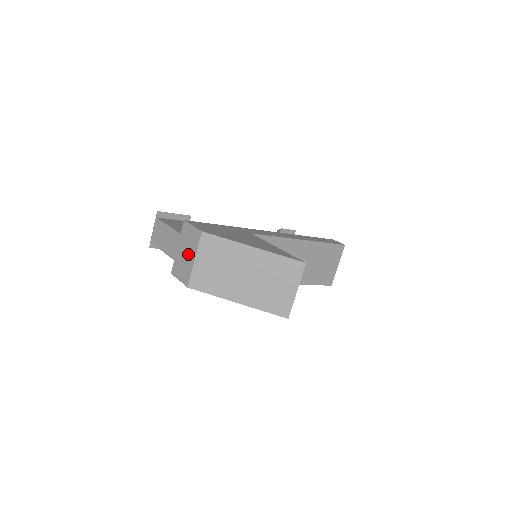
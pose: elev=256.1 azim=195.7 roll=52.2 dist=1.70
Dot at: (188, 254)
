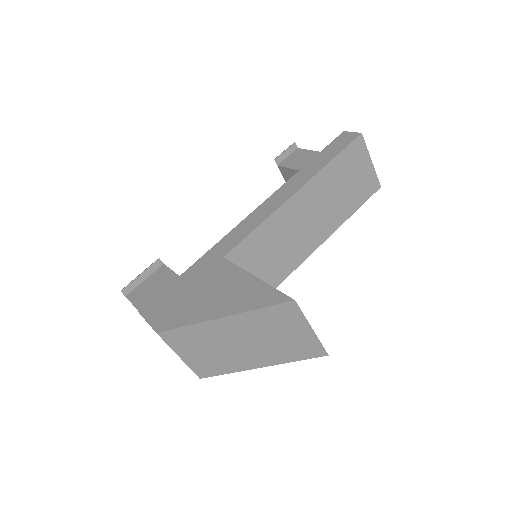
Dot at: occluded
